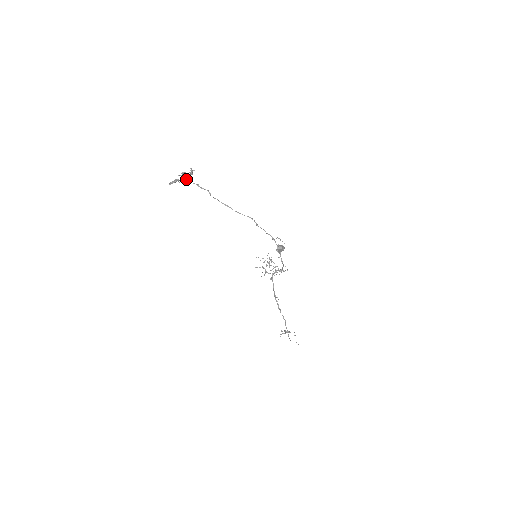
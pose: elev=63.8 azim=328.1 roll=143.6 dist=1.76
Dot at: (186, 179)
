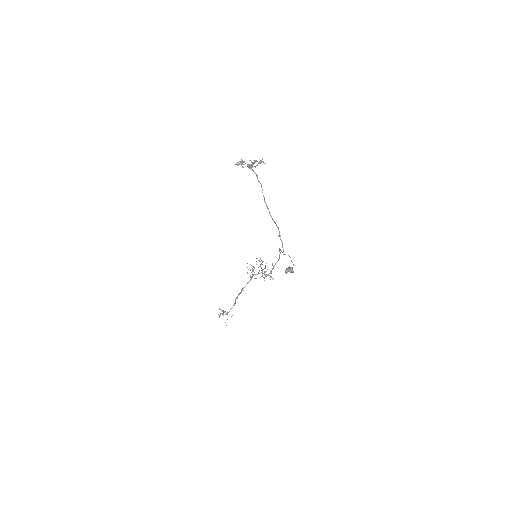
Dot at: (252, 166)
